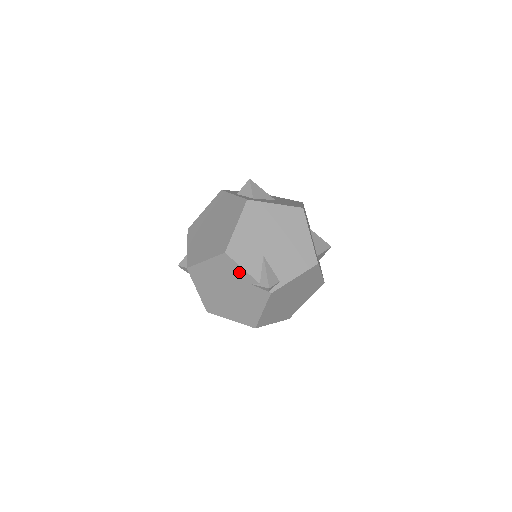
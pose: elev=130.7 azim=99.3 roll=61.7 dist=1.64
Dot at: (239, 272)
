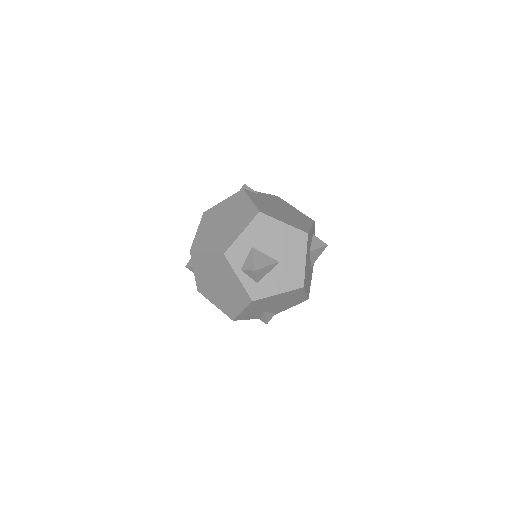
Dot at: occluded
